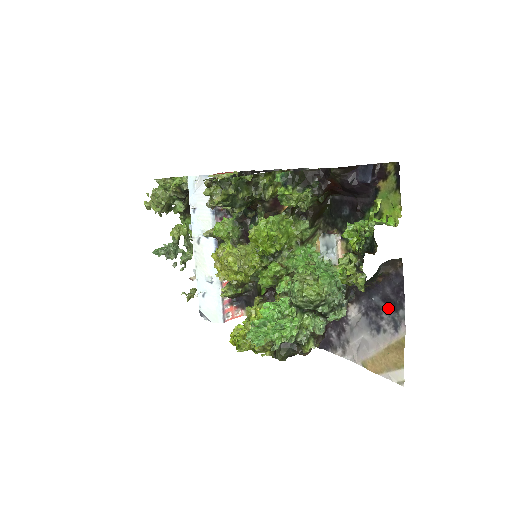
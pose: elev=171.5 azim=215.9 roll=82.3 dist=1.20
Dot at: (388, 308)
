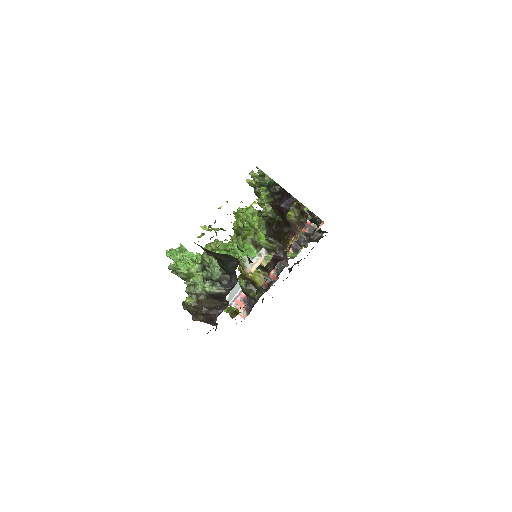
Dot at: occluded
